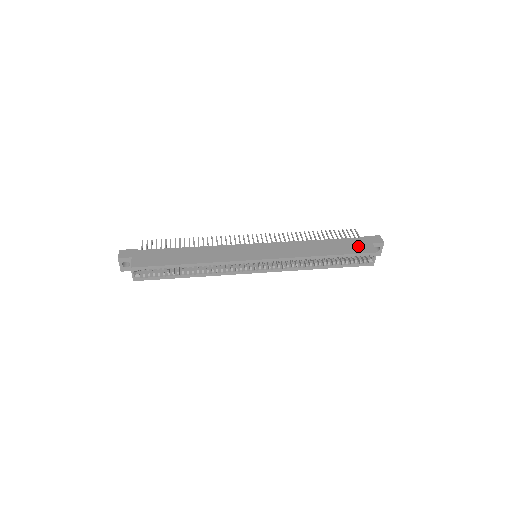
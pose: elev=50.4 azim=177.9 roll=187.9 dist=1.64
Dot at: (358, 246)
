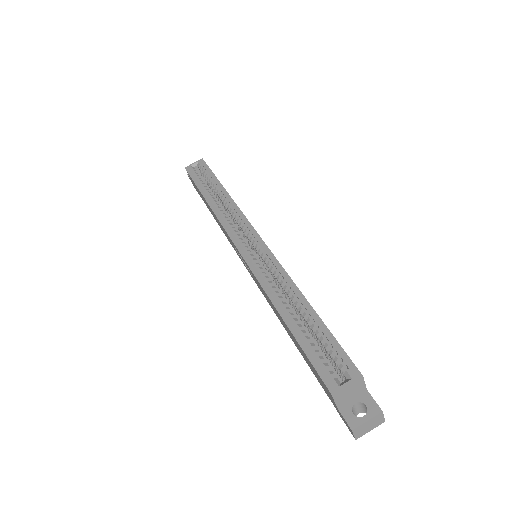
Dot at: occluded
